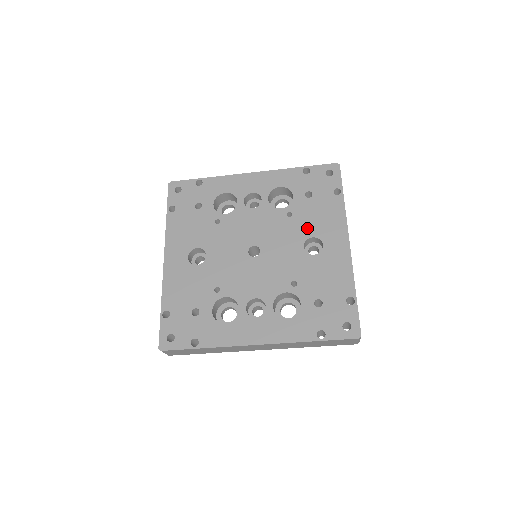
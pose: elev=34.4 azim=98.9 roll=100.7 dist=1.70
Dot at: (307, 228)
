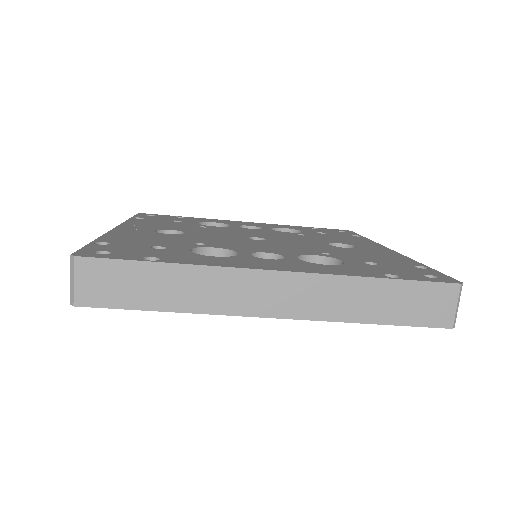
Dot at: (328, 240)
